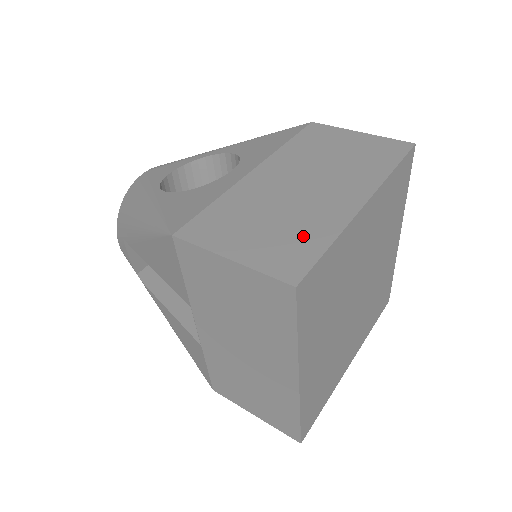
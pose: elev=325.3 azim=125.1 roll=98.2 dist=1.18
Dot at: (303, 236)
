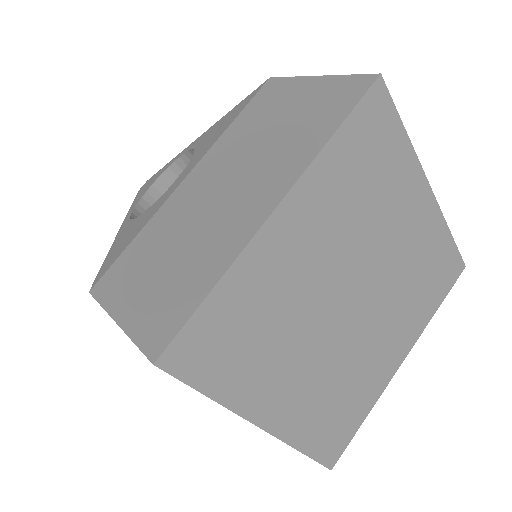
Dot at: (189, 279)
